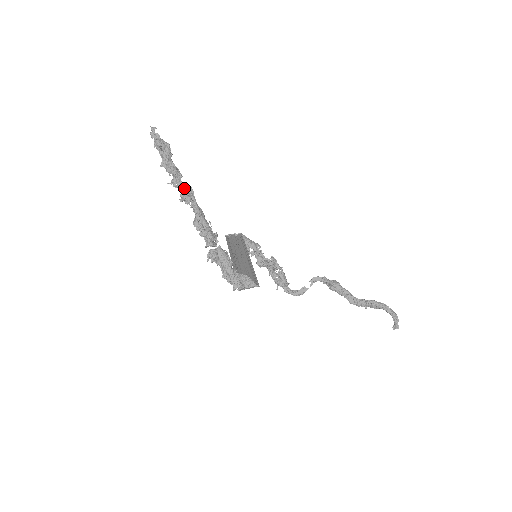
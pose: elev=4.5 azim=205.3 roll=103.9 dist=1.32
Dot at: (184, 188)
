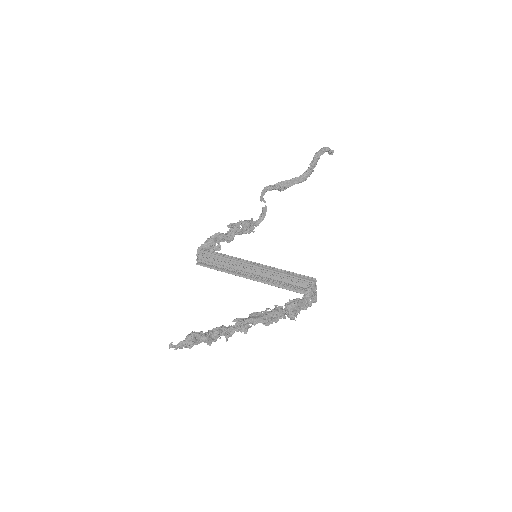
Dot at: (238, 328)
